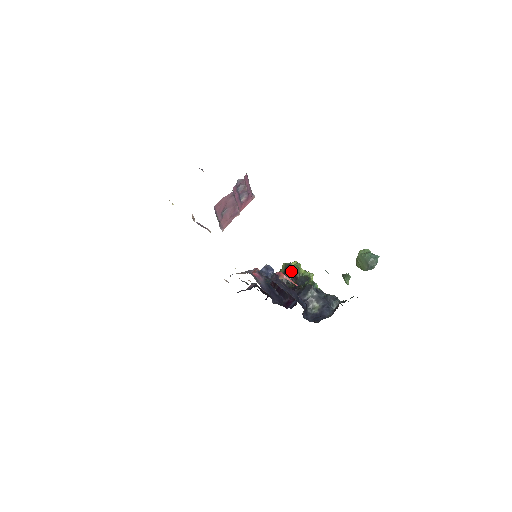
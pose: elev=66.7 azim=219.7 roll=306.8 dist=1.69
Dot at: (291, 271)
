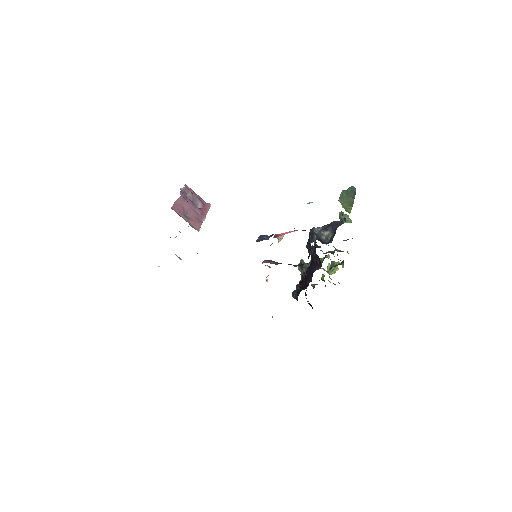
Dot at: (306, 263)
